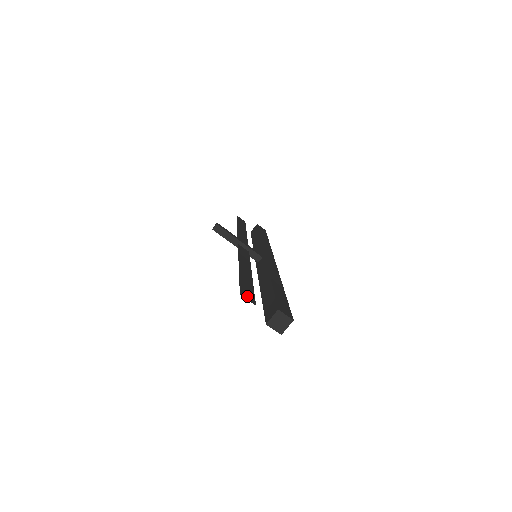
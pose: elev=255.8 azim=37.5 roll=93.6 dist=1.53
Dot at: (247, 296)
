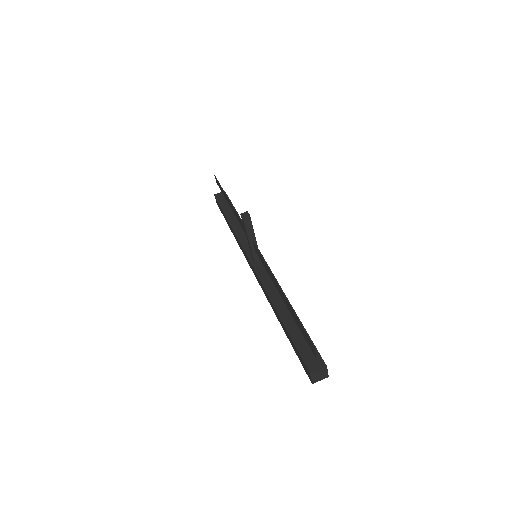
Dot at: (311, 346)
